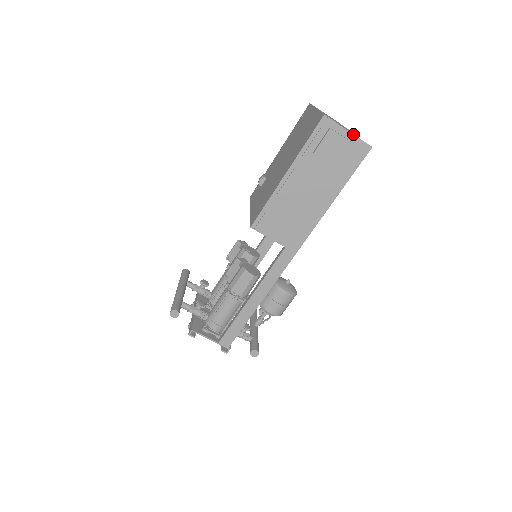
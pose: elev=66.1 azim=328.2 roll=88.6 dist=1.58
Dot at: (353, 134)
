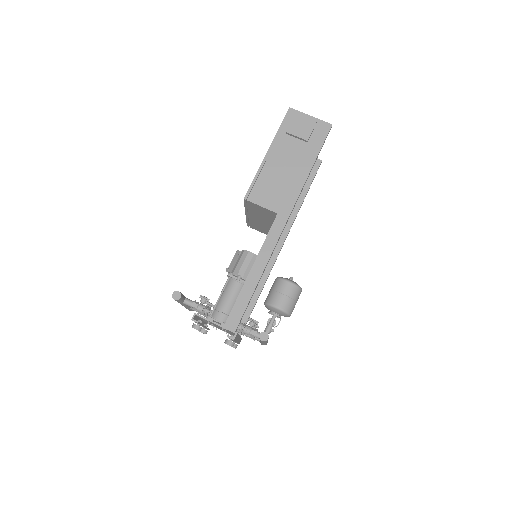
Dot at: occluded
